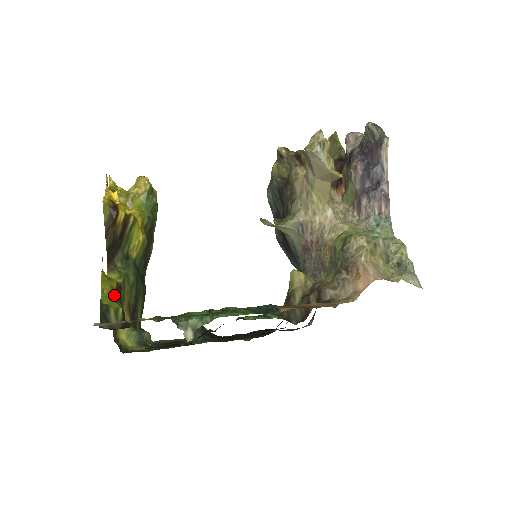
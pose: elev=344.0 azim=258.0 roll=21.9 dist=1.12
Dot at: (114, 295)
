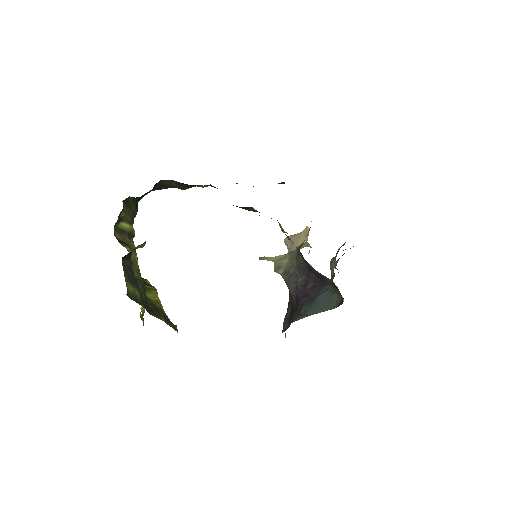
Dot at: occluded
